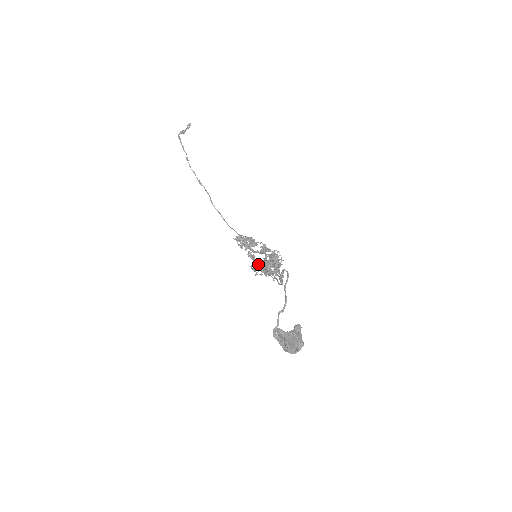
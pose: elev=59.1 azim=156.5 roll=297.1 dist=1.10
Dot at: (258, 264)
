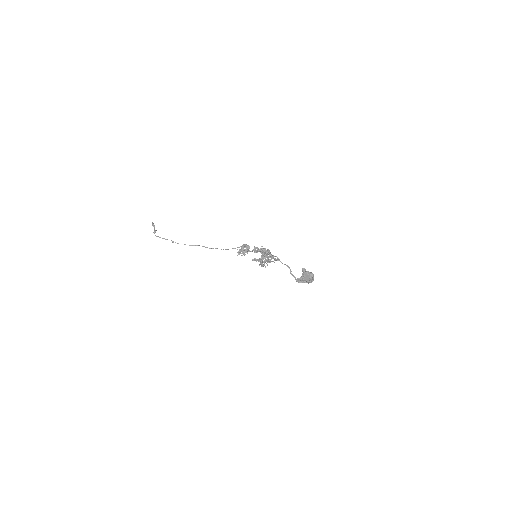
Dot at: (261, 262)
